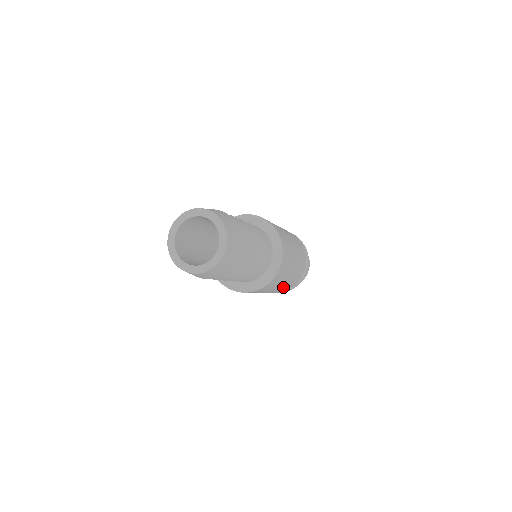
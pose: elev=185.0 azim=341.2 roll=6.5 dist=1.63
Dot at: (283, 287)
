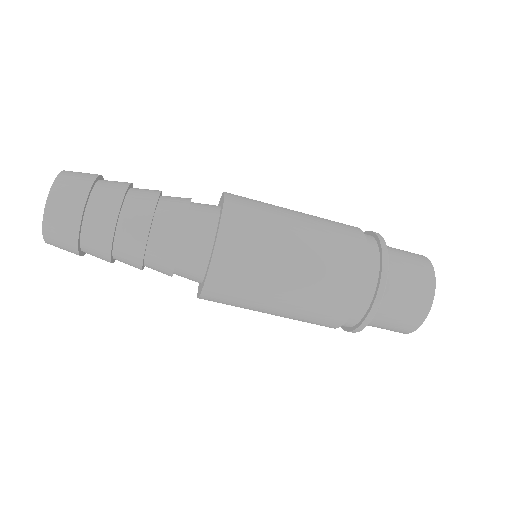
Dot at: (319, 247)
